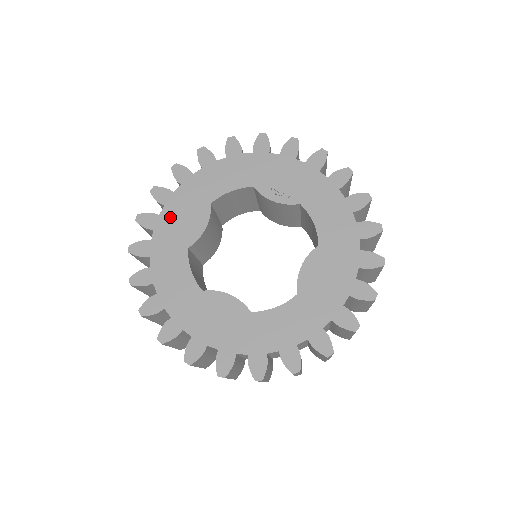
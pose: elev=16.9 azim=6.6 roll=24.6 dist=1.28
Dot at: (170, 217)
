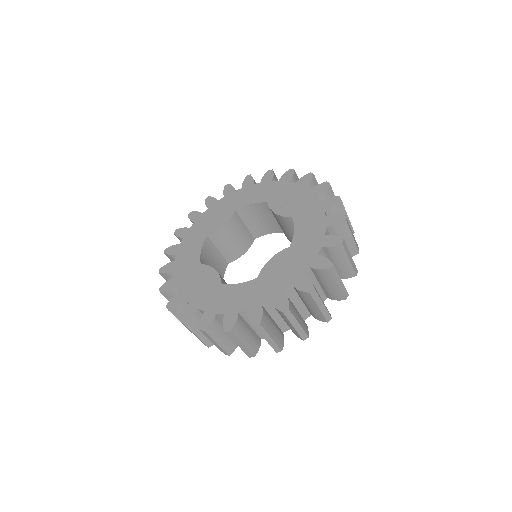
Dot at: (207, 215)
